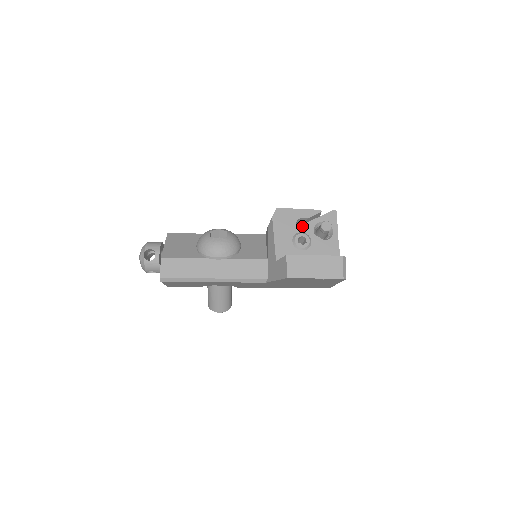
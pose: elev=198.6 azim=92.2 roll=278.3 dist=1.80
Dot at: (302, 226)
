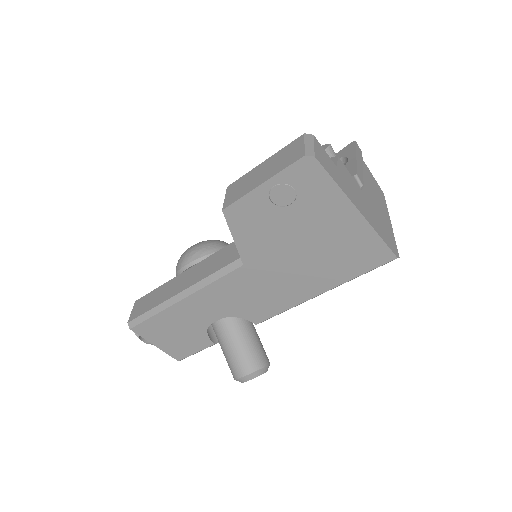
Dot at: occluded
